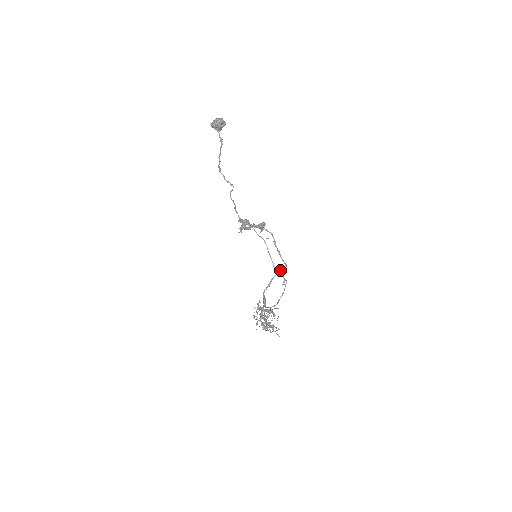
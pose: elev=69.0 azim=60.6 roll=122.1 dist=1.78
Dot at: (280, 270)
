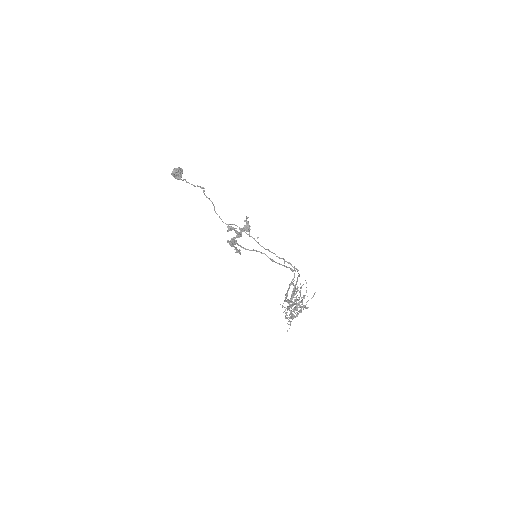
Dot at: (291, 282)
